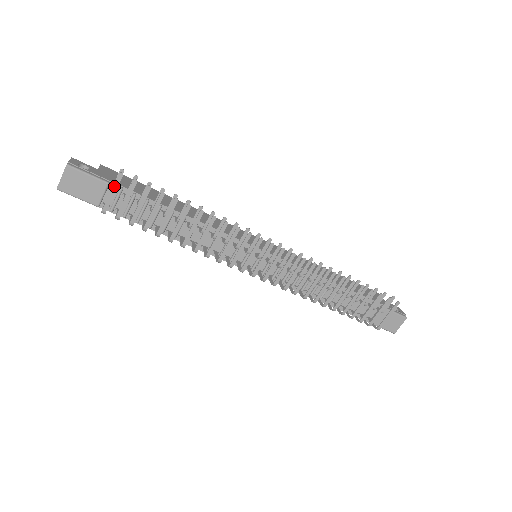
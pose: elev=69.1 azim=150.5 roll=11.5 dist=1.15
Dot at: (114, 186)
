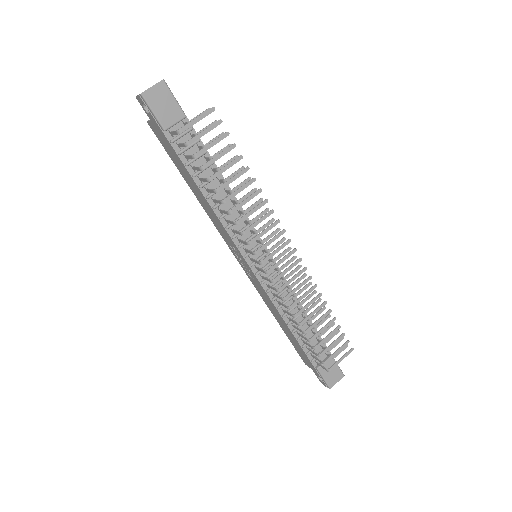
Dot at: (202, 115)
